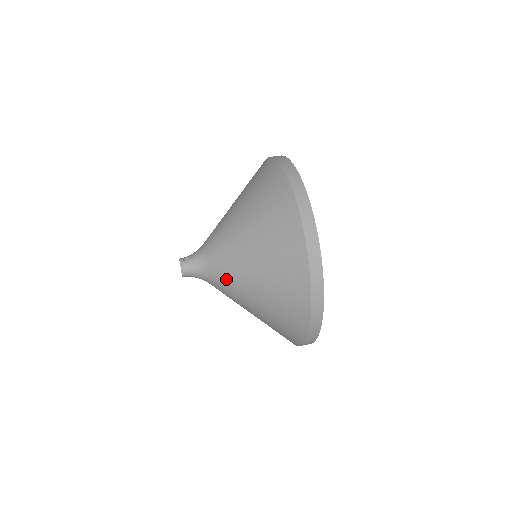
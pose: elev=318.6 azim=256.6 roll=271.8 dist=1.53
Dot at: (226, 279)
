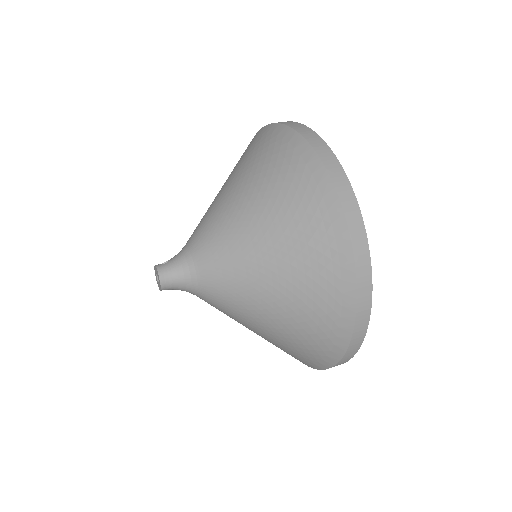
Dot at: (222, 260)
